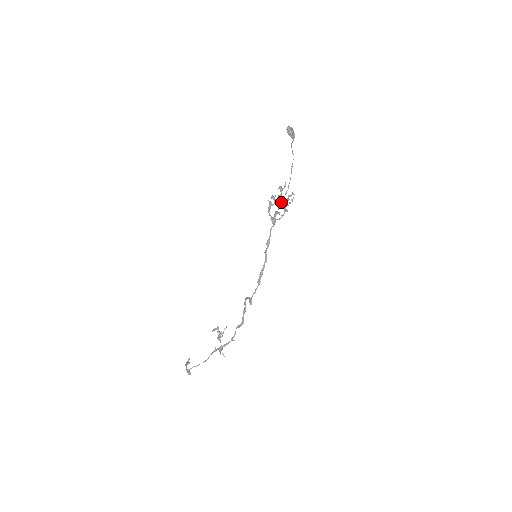
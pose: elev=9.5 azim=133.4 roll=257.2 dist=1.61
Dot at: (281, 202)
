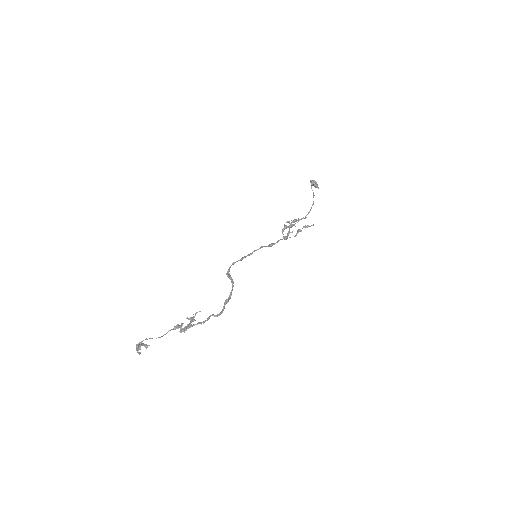
Dot at: (295, 223)
